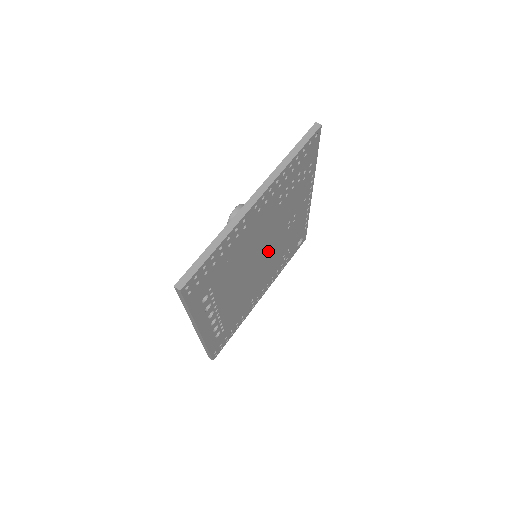
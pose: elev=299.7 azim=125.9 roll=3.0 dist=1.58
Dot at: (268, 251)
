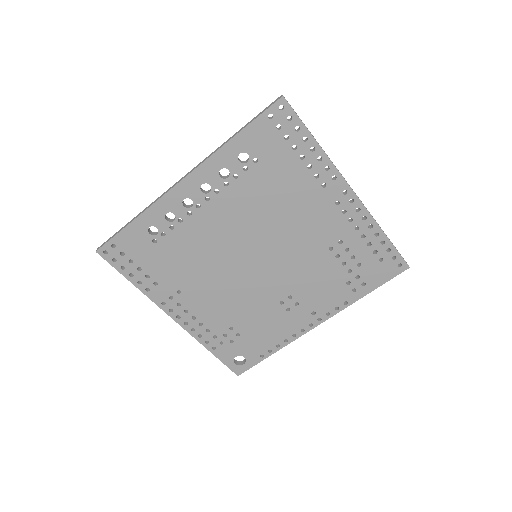
Dot at: (260, 274)
